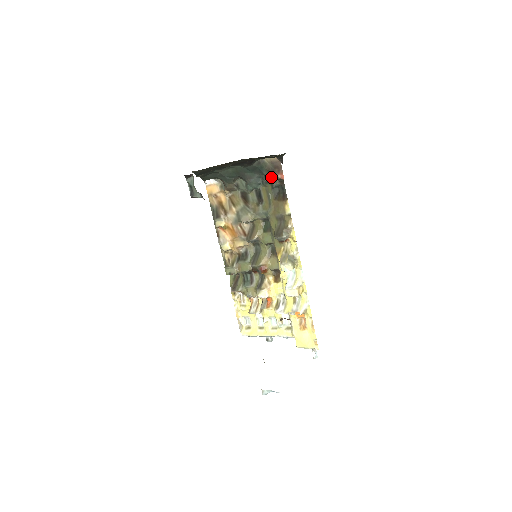
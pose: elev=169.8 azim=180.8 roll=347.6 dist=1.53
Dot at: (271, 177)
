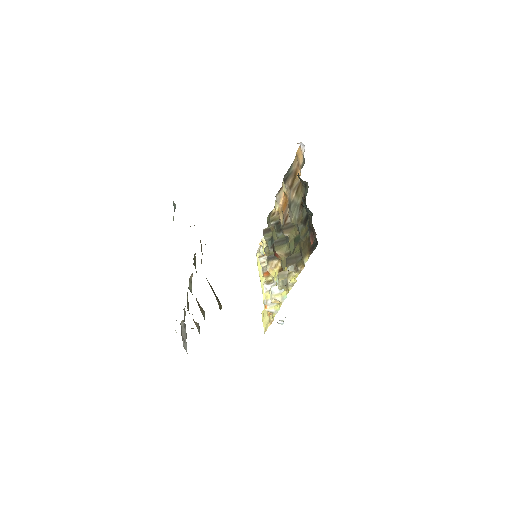
Dot at: (308, 229)
